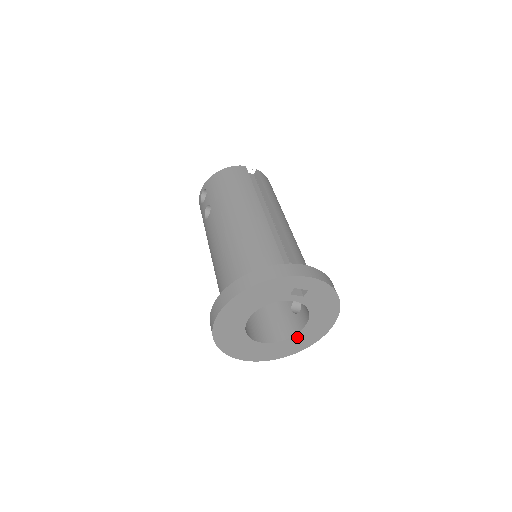
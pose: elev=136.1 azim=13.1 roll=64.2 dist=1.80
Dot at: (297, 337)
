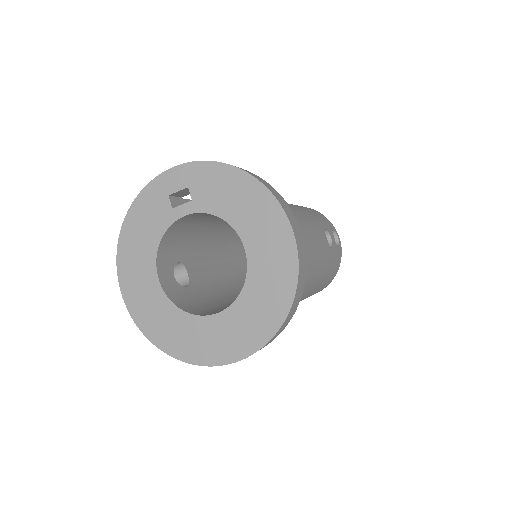
Dot at: (255, 278)
